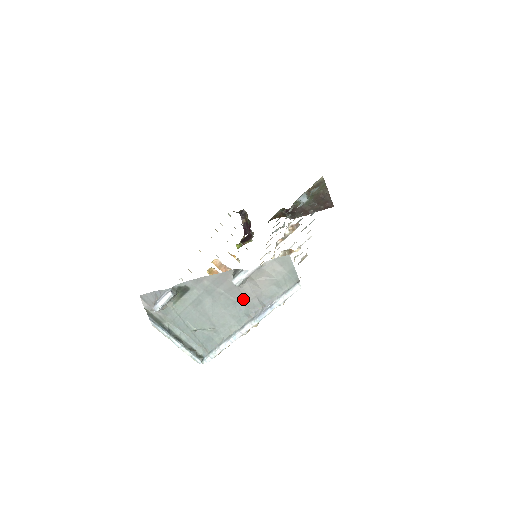
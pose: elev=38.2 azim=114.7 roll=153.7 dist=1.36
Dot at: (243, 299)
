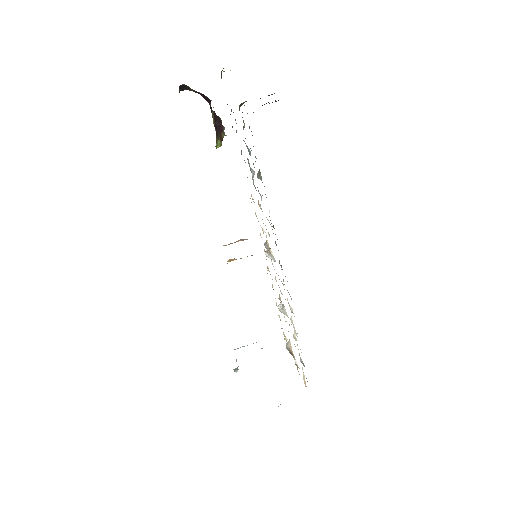
Dot at: occluded
